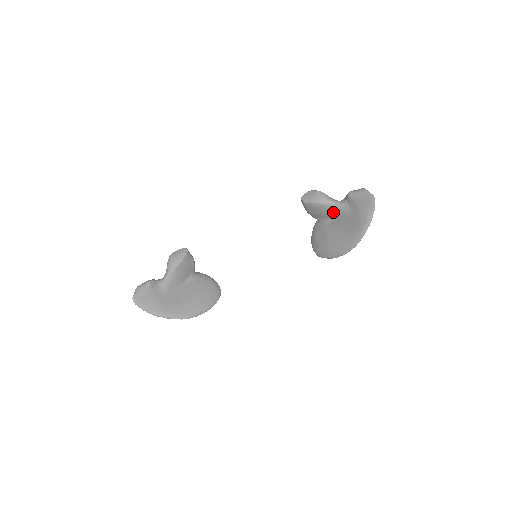
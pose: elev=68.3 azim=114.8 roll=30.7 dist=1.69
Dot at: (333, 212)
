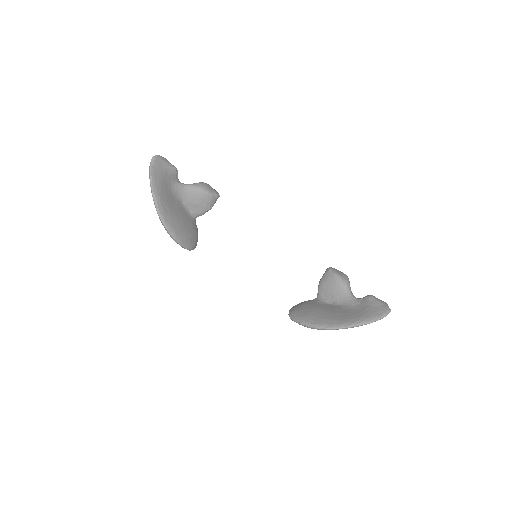
Dot at: (342, 297)
